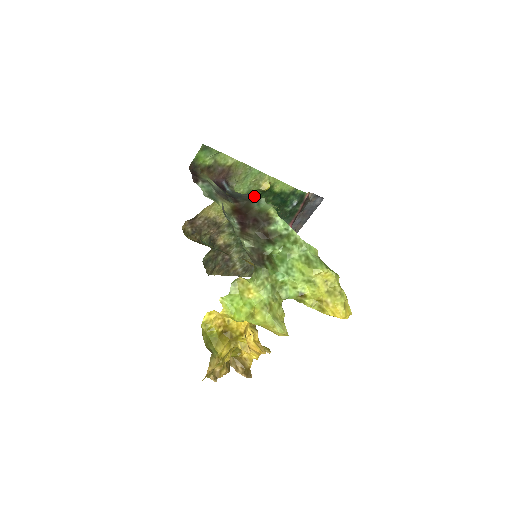
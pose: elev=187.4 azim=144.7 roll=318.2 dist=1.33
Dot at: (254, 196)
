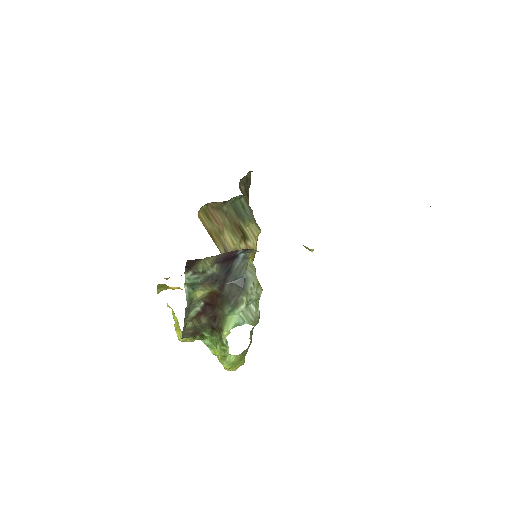
Dot at: (241, 296)
